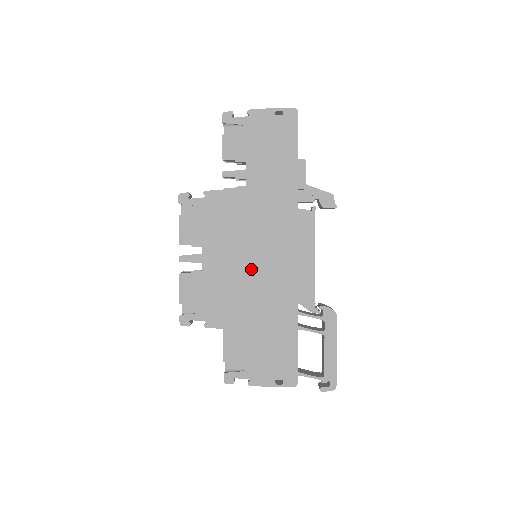
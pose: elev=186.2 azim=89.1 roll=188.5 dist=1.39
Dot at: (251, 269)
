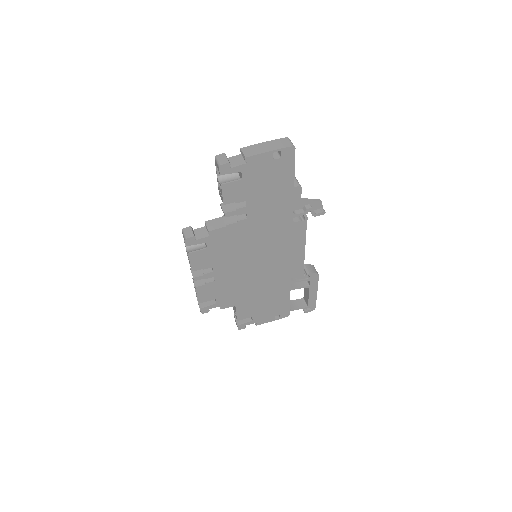
Dot at: (255, 269)
